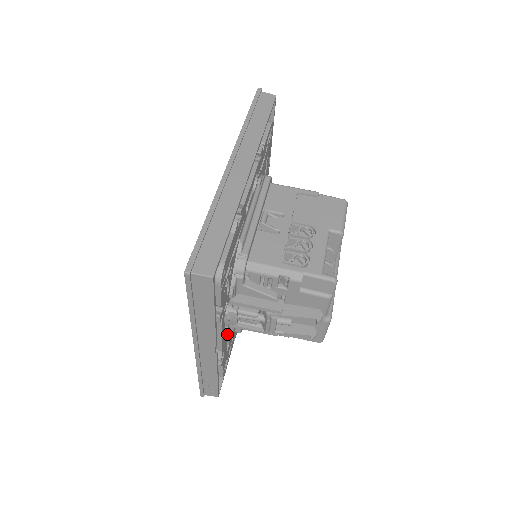
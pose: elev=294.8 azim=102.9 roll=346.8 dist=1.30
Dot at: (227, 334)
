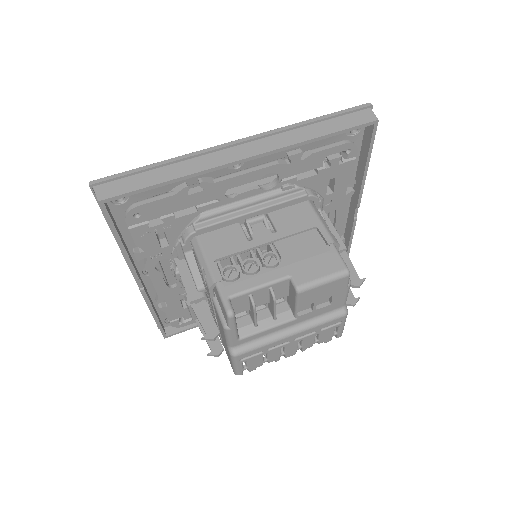
Dot at: (178, 290)
